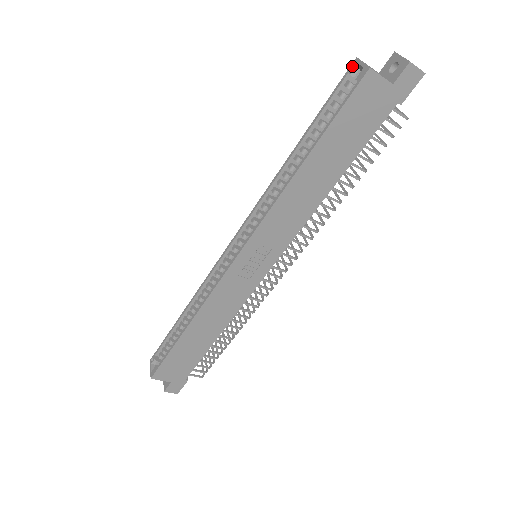
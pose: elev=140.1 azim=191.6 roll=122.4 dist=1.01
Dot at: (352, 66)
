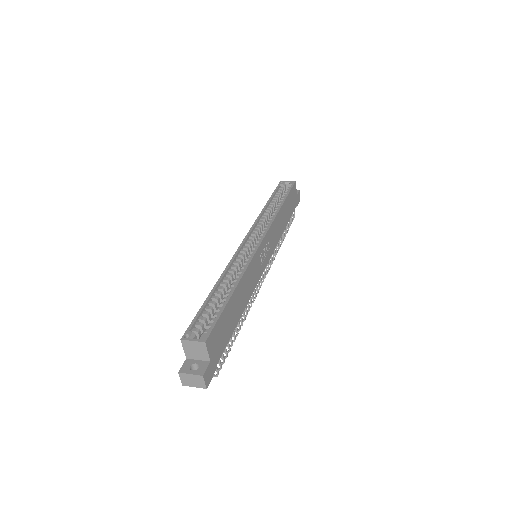
Dot at: (280, 183)
